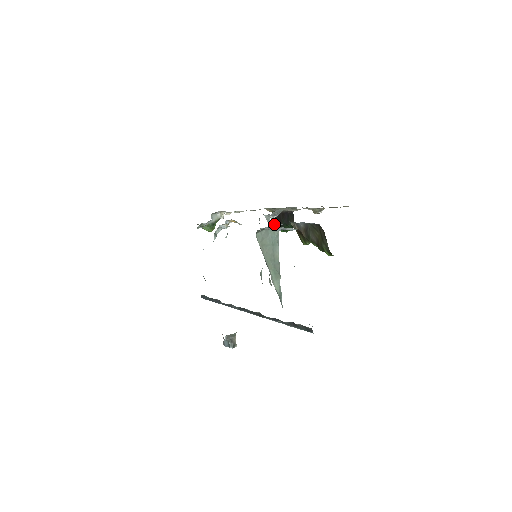
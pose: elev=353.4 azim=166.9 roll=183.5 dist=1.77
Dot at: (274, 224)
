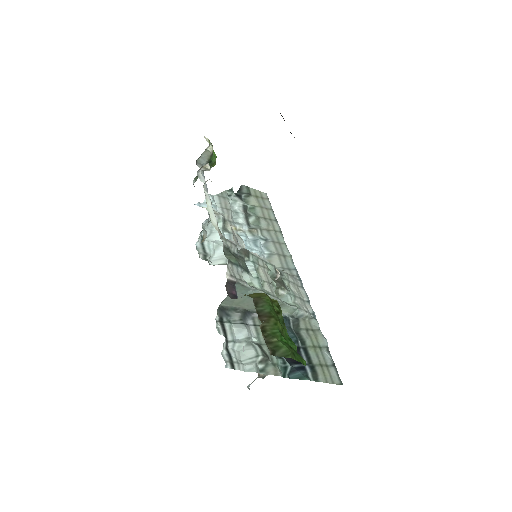
Dot at: occluded
